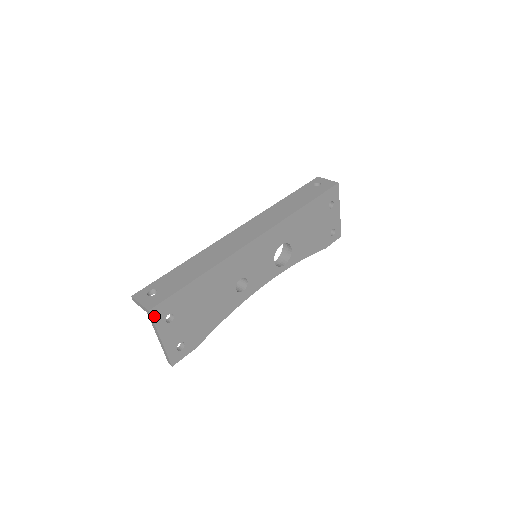
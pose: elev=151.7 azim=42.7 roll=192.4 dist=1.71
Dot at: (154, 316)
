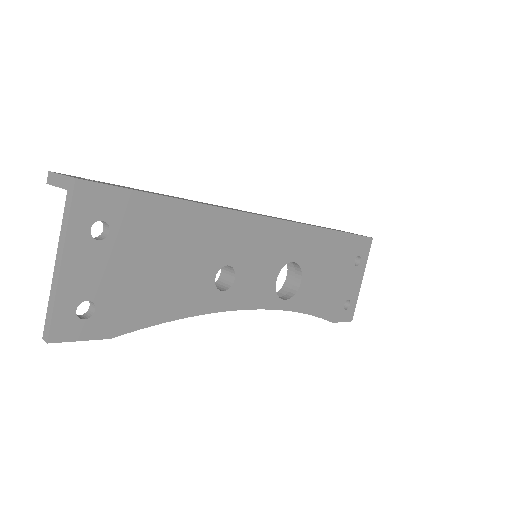
Dot at: (78, 199)
